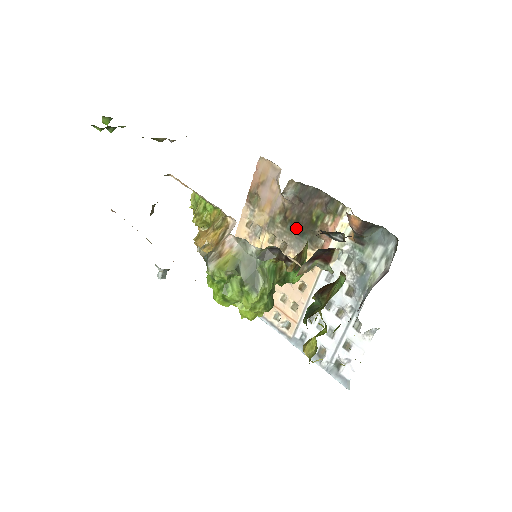
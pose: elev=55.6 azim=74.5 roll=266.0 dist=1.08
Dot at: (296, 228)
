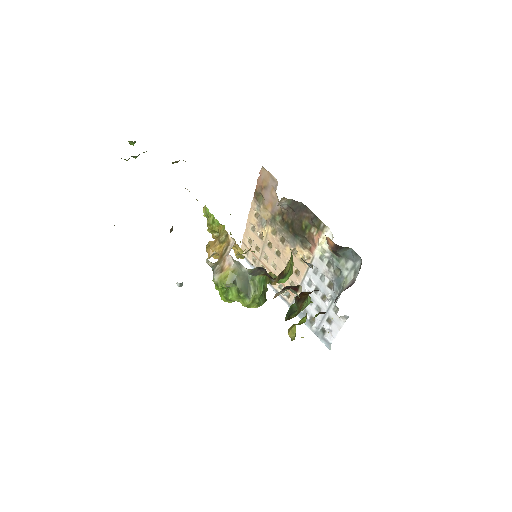
Dot at: (291, 229)
